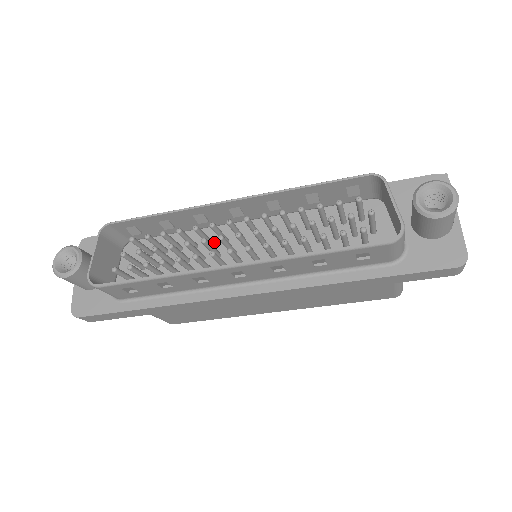
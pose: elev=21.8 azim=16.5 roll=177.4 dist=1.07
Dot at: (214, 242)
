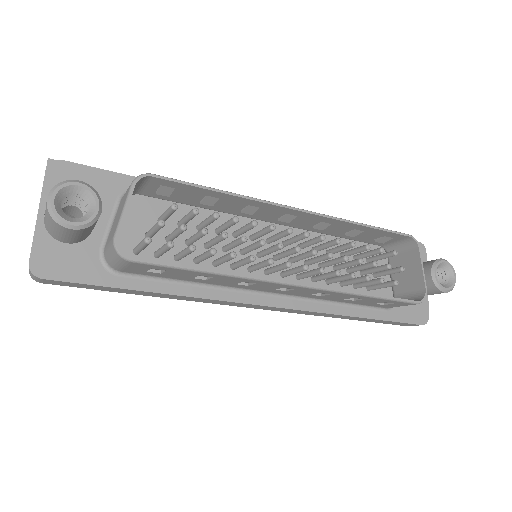
Dot at: occluded
